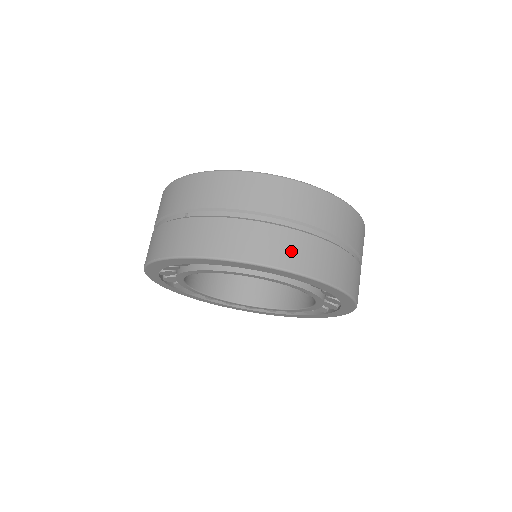
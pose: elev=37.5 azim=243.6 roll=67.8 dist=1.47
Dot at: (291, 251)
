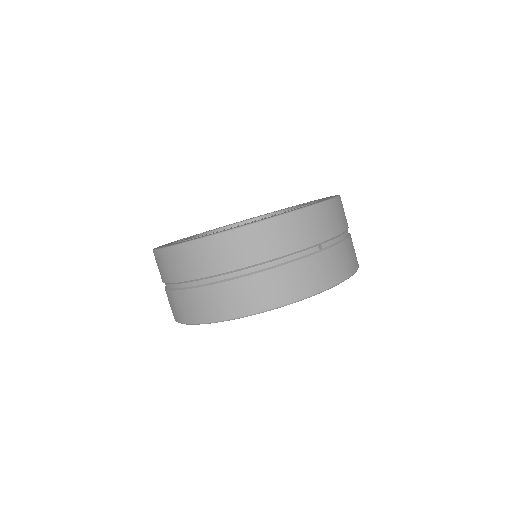
Dot at: (207, 306)
